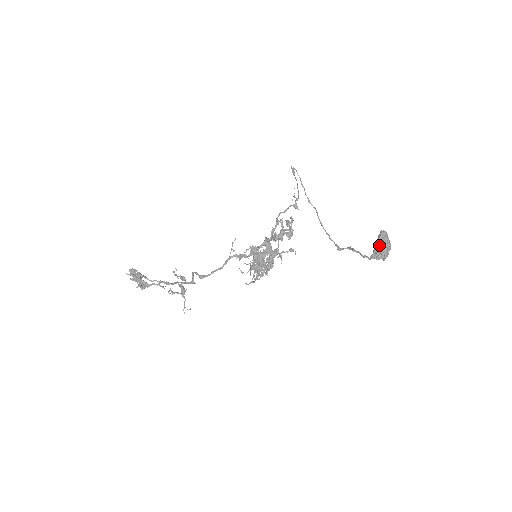
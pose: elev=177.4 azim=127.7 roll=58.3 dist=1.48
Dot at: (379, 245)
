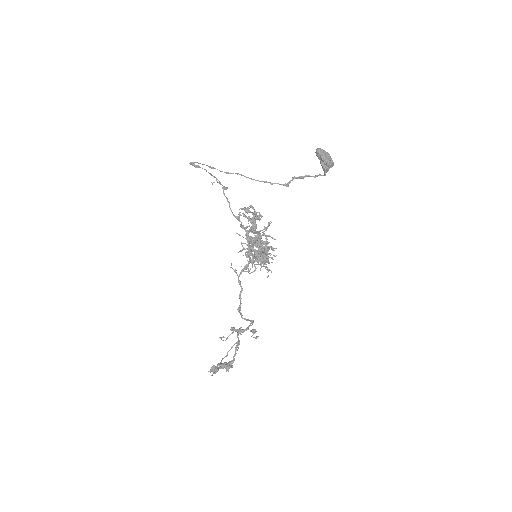
Dot at: (325, 163)
